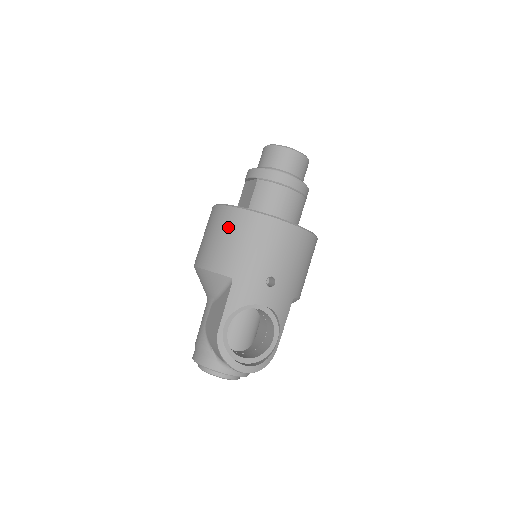
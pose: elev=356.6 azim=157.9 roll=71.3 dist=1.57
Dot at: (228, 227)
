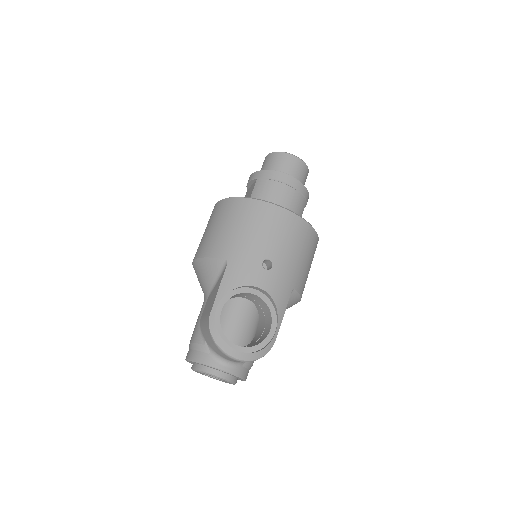
Dot at: (225, 215)
